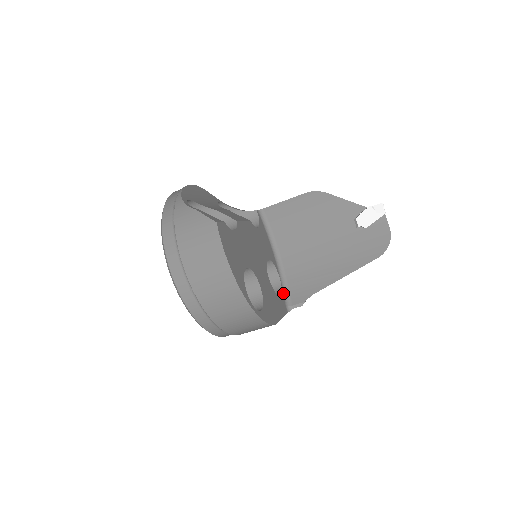
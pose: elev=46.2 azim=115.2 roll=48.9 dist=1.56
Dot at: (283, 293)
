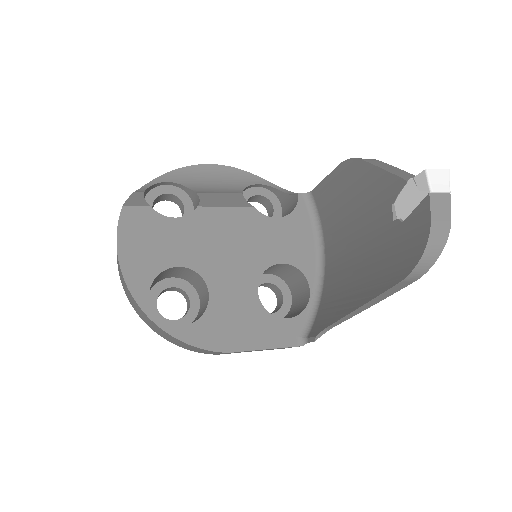
Dot at: (305, 316)
